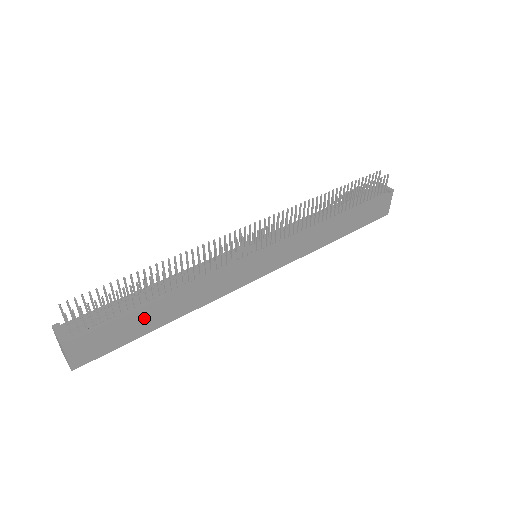
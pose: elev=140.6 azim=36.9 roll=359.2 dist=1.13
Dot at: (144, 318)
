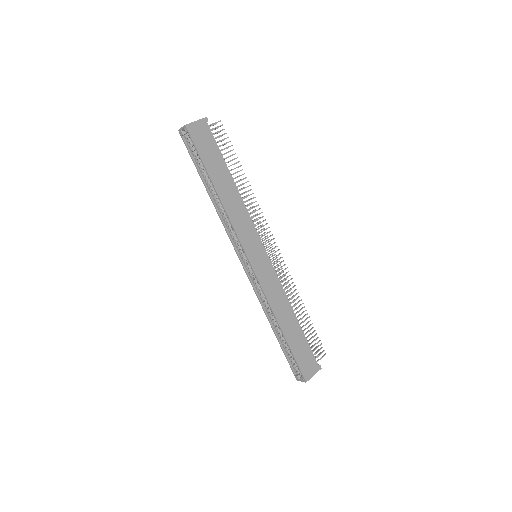
Dot at: (220, 169)
